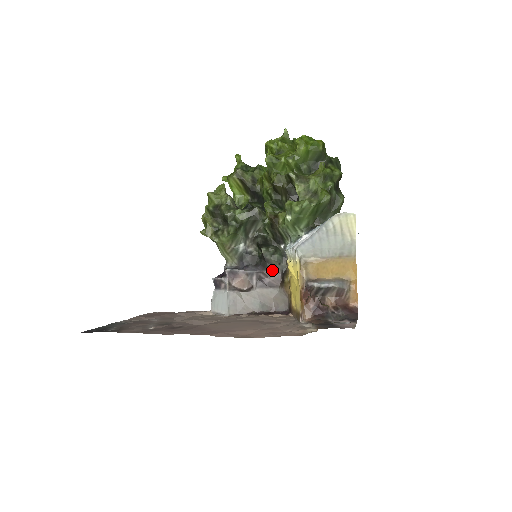
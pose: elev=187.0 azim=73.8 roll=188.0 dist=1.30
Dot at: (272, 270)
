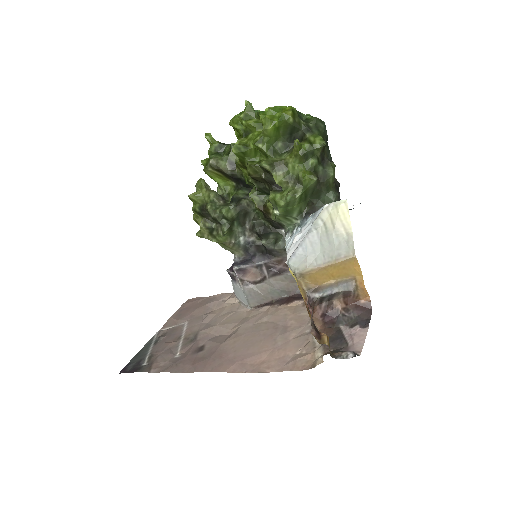
Dot at: (280, 257)
